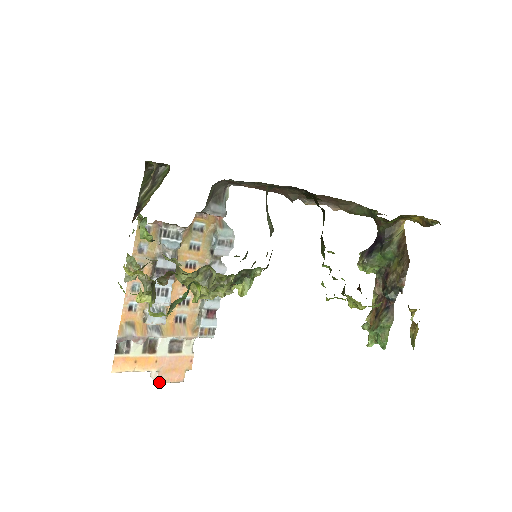
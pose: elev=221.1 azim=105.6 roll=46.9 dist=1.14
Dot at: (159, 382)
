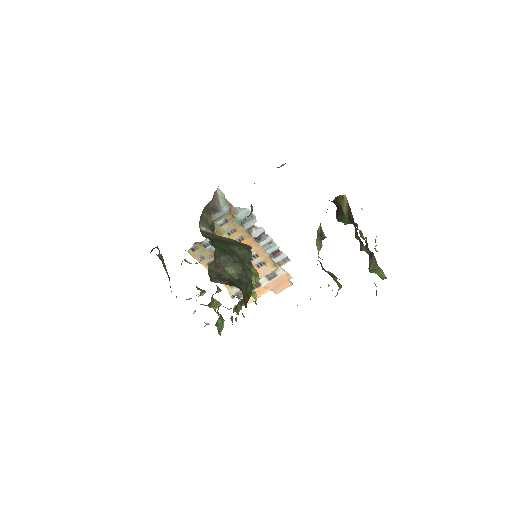
Dot at: (277, 293)
